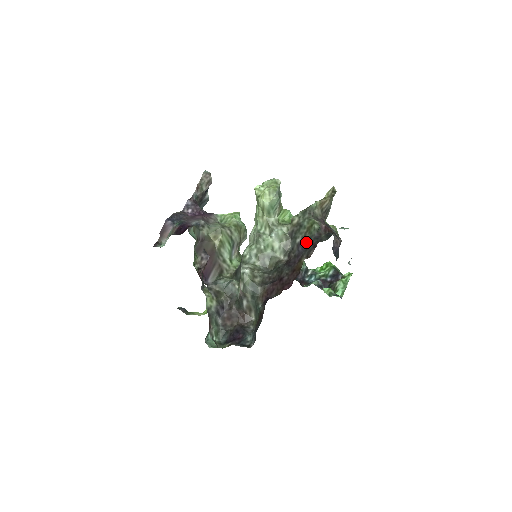
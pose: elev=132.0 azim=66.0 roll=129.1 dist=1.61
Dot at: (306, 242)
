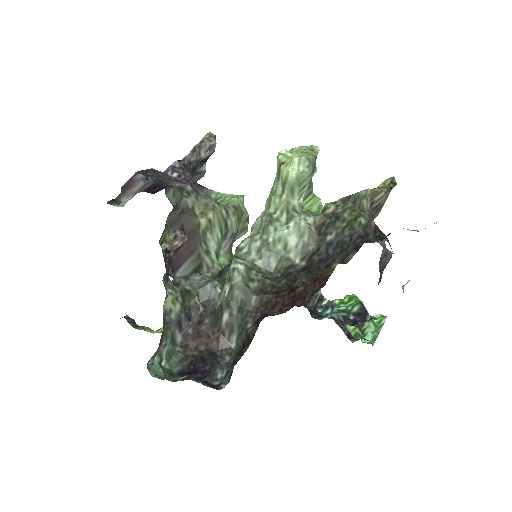
Dot at: (342, 241)
